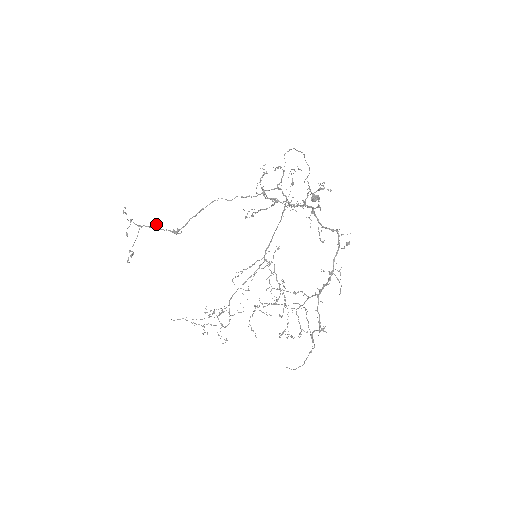
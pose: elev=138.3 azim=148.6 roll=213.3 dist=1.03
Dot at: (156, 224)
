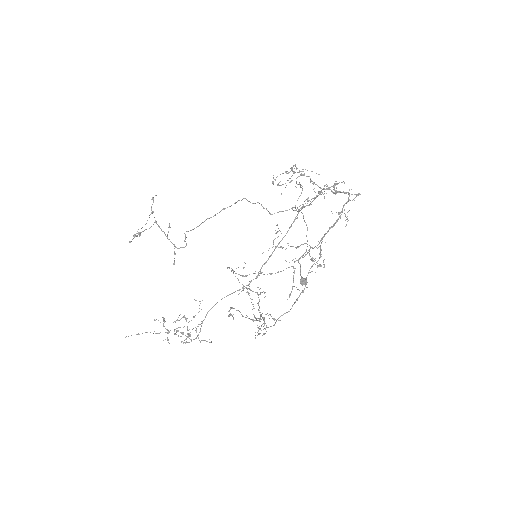
Dot at: occluded
